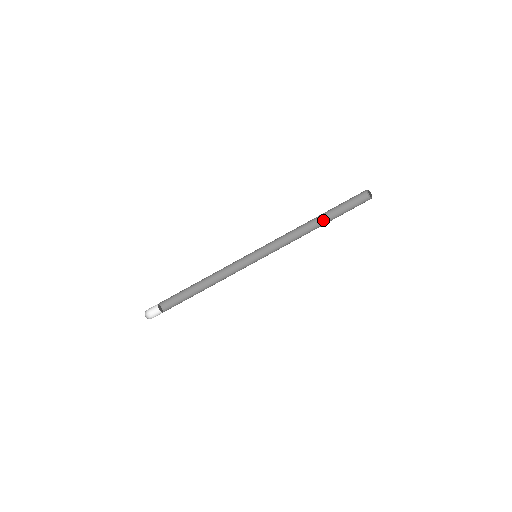
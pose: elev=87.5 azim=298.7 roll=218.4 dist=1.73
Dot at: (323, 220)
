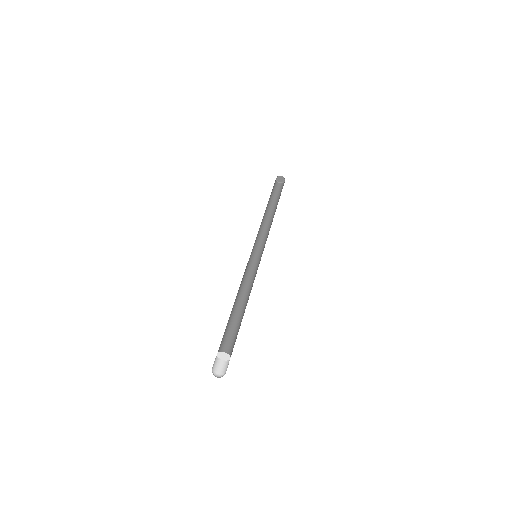
Dot at: occluded
